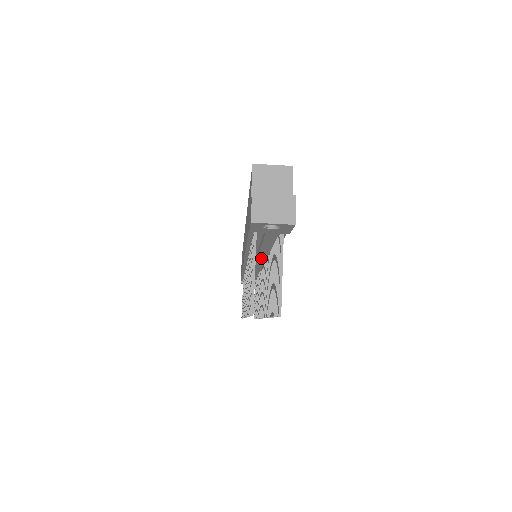
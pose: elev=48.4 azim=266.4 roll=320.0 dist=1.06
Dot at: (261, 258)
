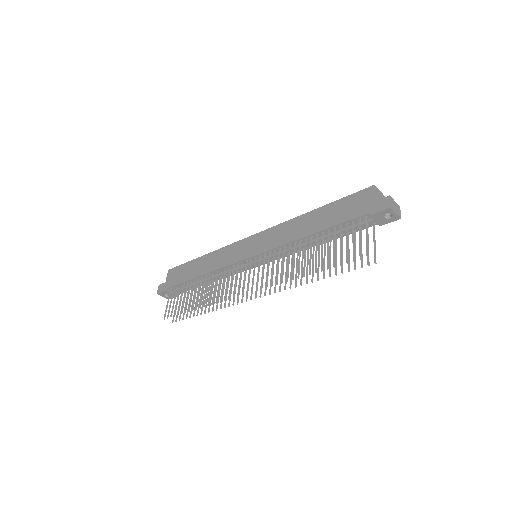
Dot at: (297, 249)
